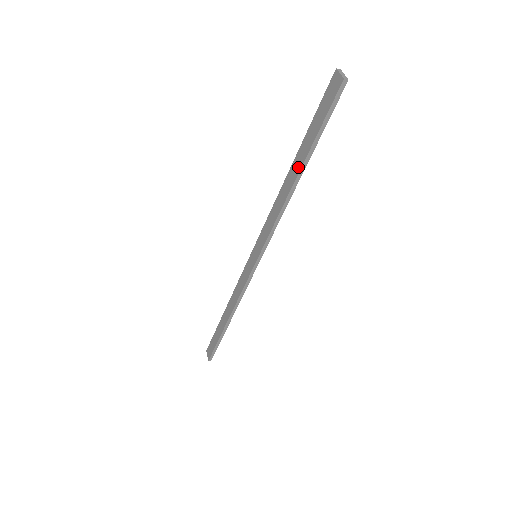
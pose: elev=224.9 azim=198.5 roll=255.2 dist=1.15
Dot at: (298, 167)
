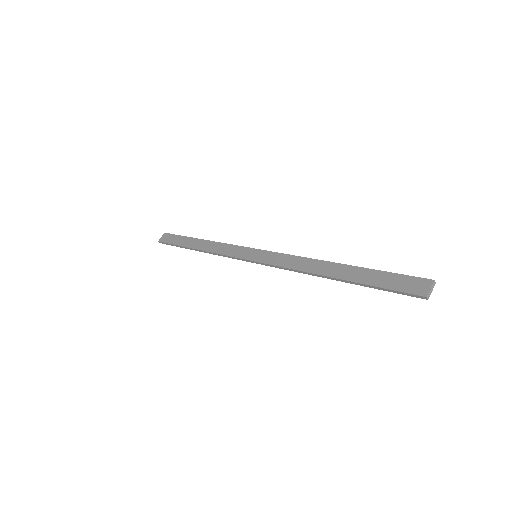
Dot at: (340, 275)
